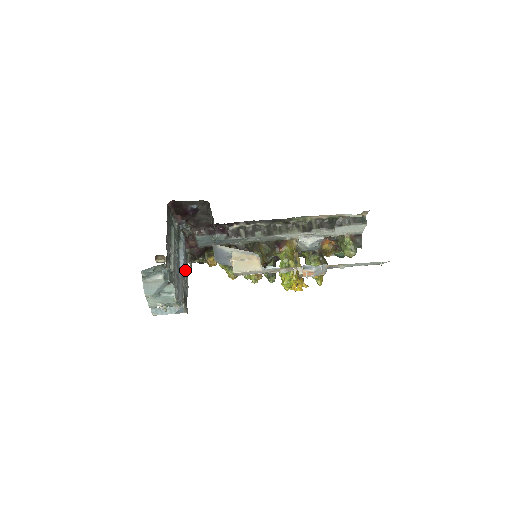
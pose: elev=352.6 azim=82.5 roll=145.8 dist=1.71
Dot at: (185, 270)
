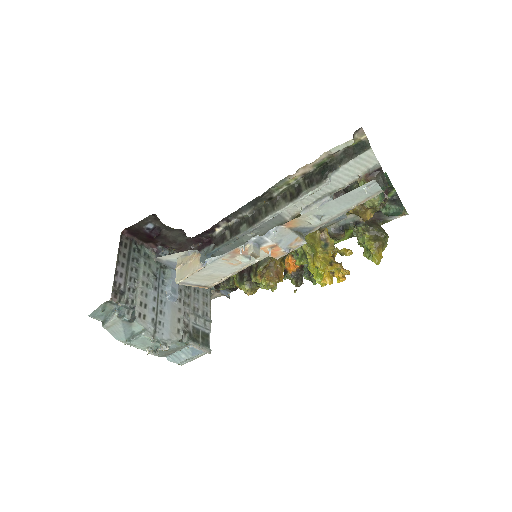
Dot at: (200, 303)
